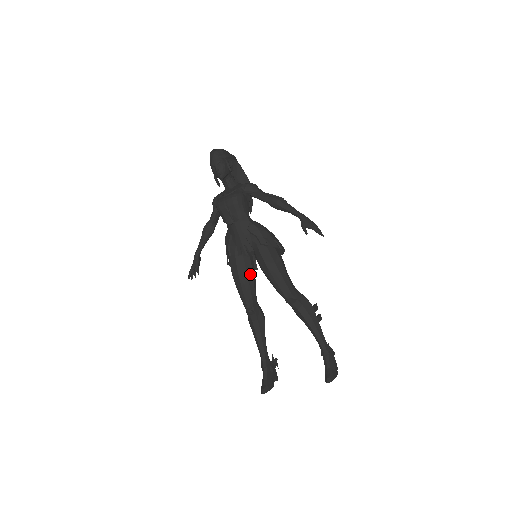
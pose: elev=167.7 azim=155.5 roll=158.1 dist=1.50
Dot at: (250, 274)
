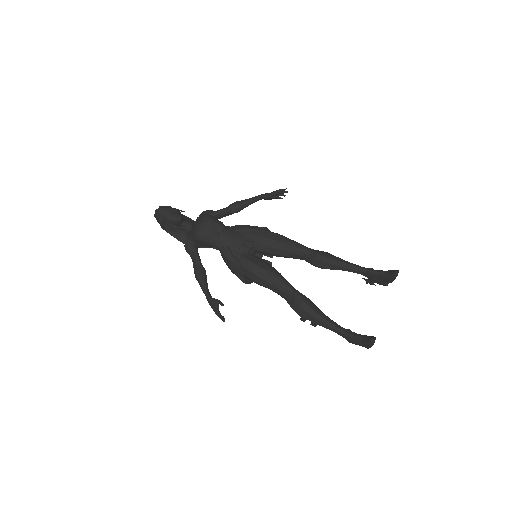
Dot at: (267, 264)
